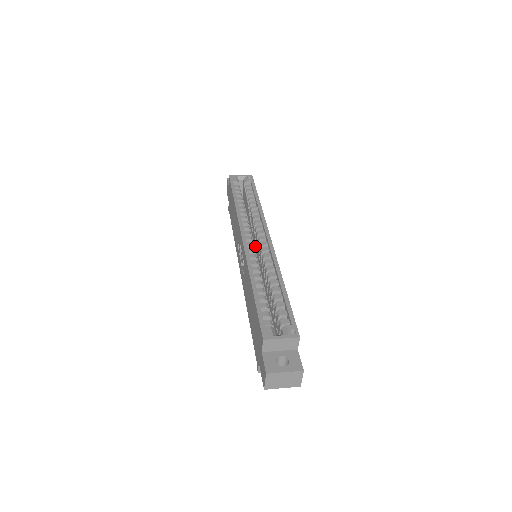
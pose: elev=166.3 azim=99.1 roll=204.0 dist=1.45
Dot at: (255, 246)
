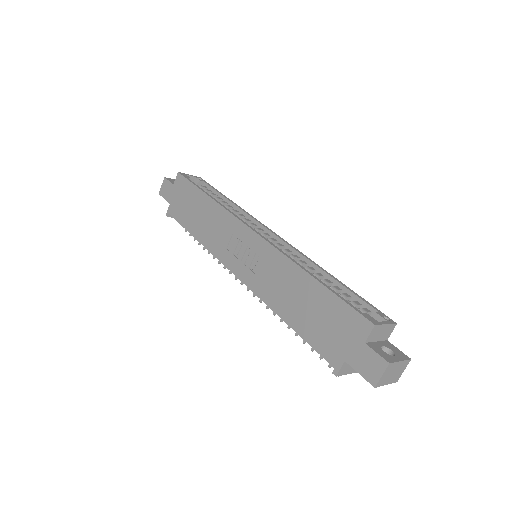
Dot at: occluded
